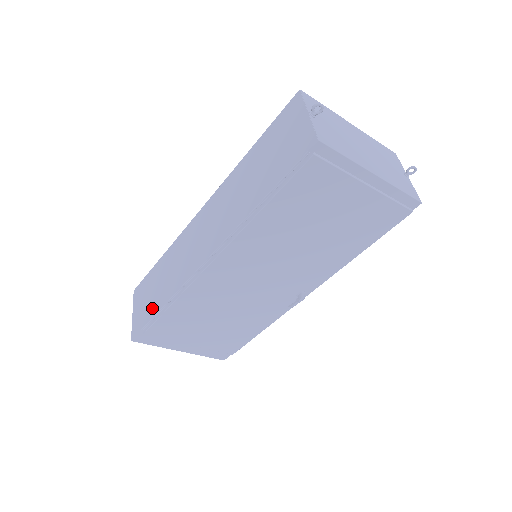
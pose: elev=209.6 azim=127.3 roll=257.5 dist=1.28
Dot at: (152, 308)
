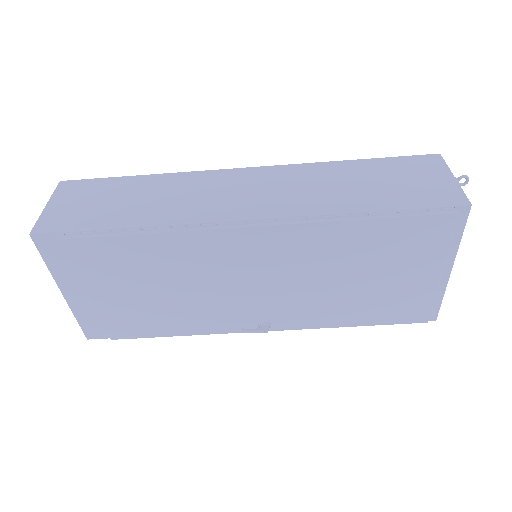
Dot at: (104, 218)
